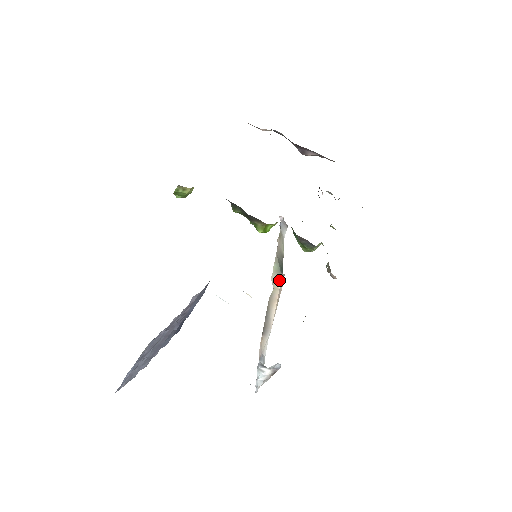
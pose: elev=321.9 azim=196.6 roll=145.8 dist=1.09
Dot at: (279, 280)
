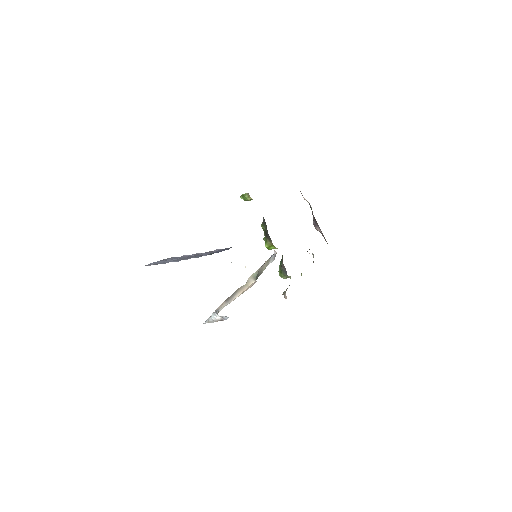
Dot at: (252, 282)
